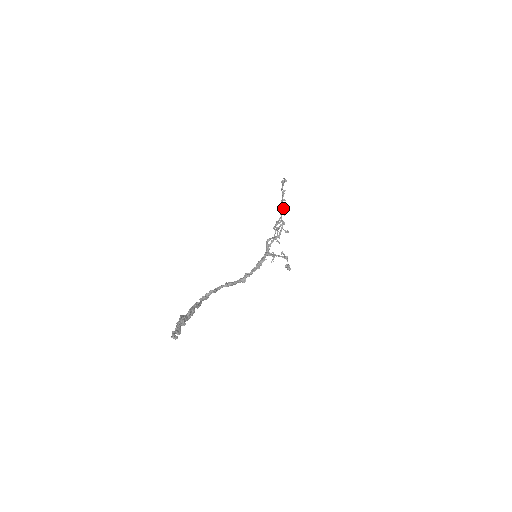
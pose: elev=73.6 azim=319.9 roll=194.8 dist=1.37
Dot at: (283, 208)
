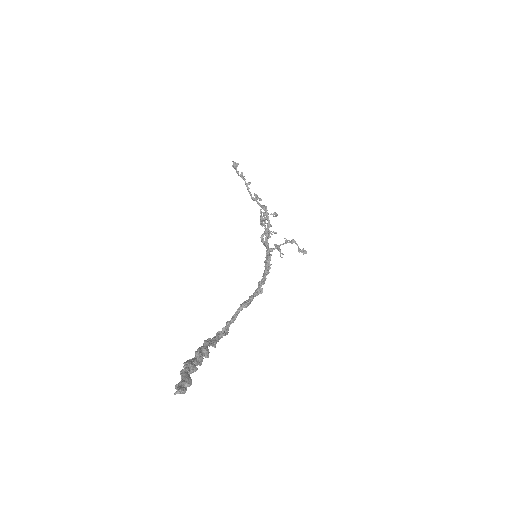
Dot at: (254, 194)
